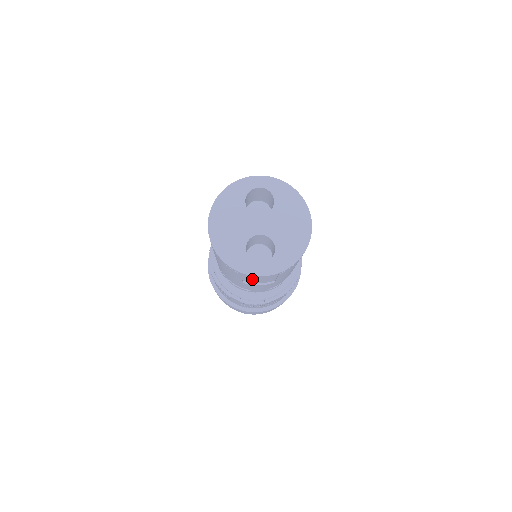
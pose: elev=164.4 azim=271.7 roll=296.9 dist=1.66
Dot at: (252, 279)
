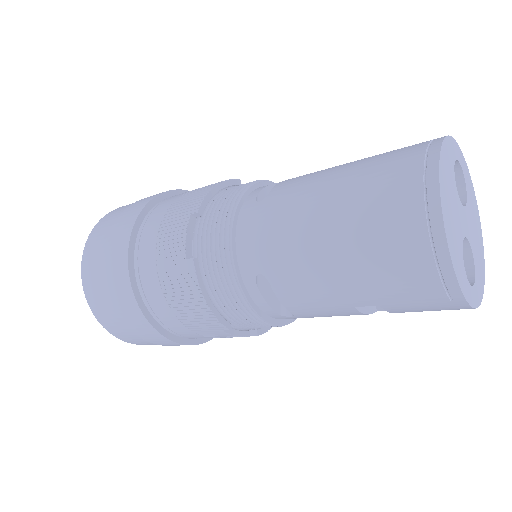
Dot at: (427, 308)
